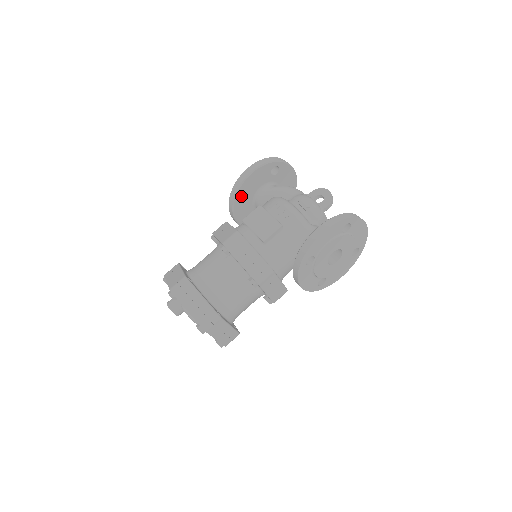
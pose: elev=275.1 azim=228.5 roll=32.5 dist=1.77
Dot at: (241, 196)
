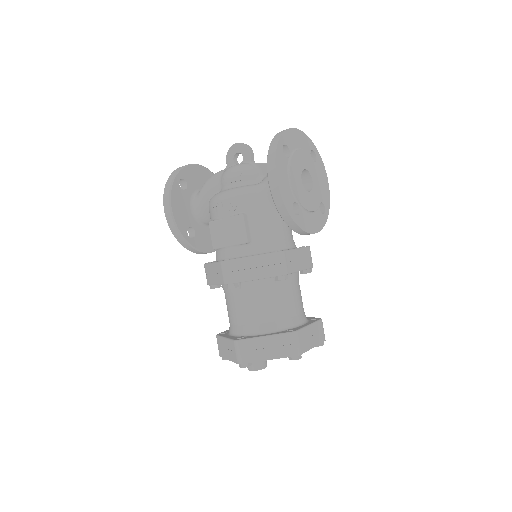
Dot at: occluded
